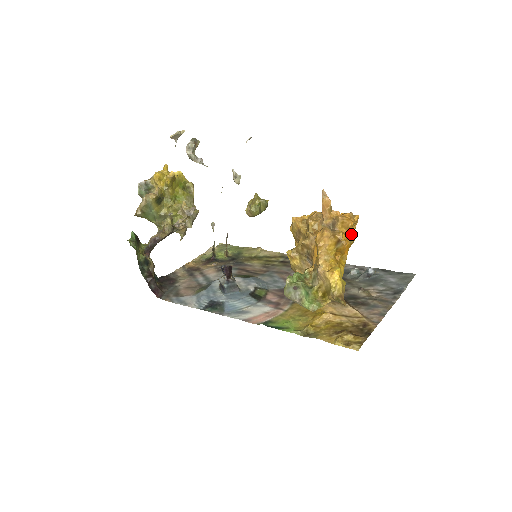
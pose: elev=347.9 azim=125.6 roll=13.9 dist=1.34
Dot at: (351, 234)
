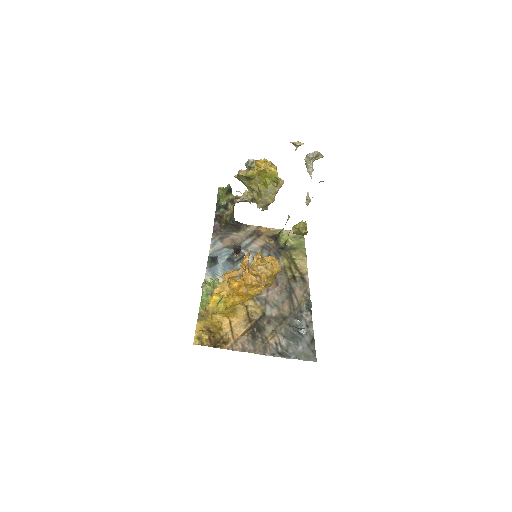
Dot at: (249, 289)
